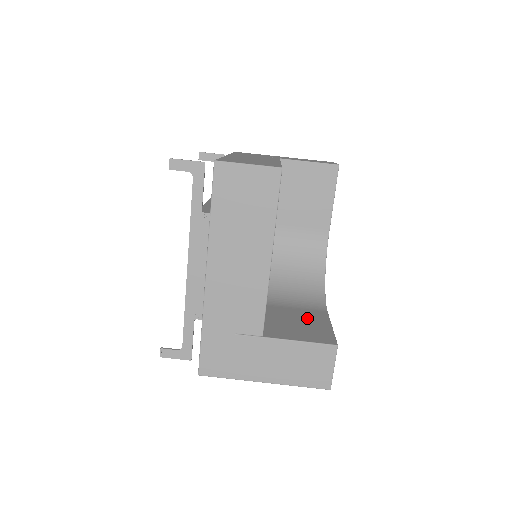
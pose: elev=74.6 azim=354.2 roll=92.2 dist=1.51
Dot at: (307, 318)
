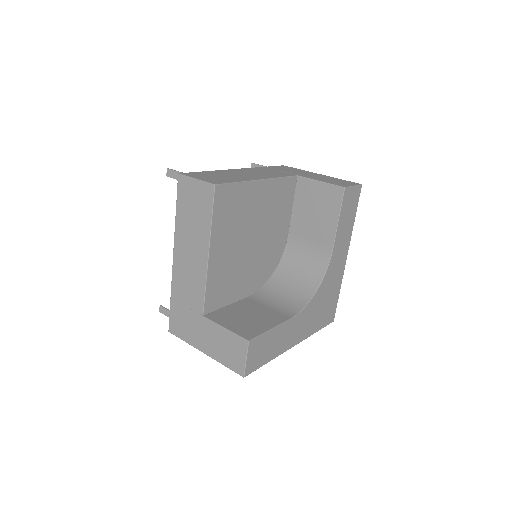
Dot at: (263, 316)
